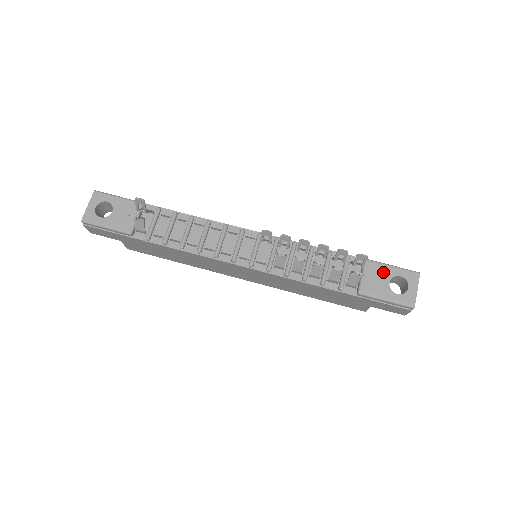
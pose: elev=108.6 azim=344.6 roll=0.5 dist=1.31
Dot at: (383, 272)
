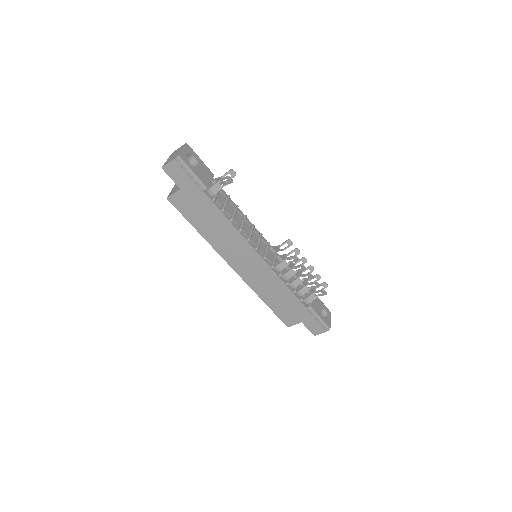
Dot at: (319, 302)
